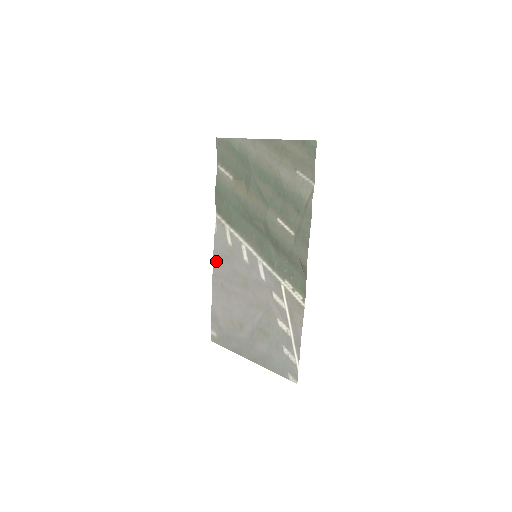
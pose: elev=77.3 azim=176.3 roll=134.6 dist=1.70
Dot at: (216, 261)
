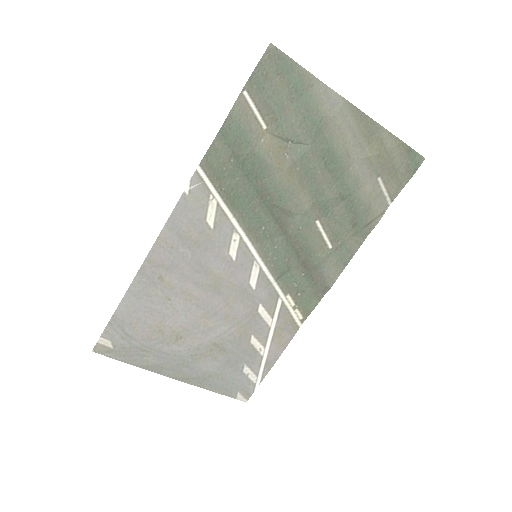
Dot at: (165, 241)
